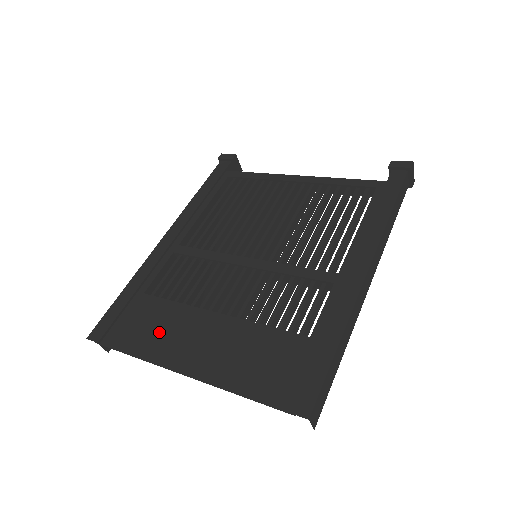
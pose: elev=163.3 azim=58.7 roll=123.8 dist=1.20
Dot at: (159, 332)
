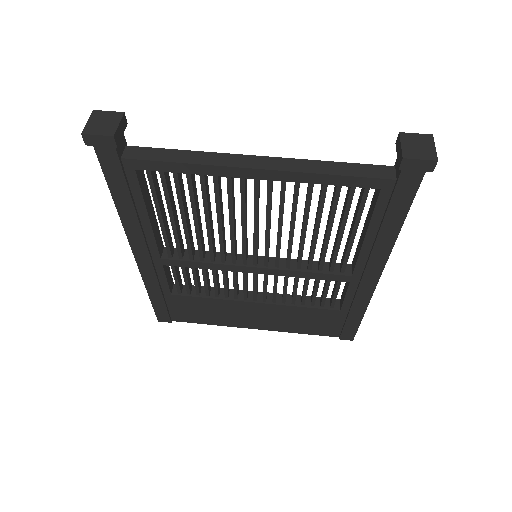
Dot at: (215, 314)
